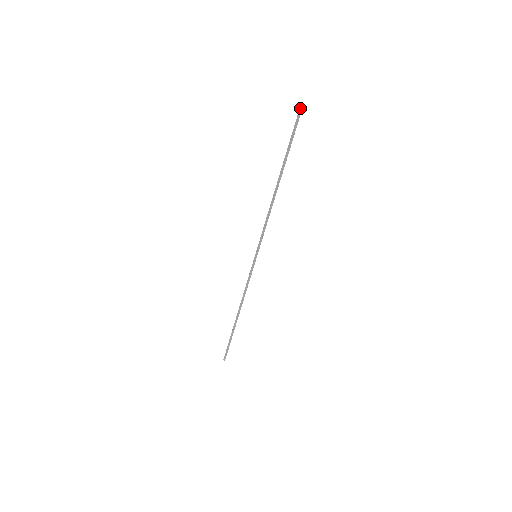
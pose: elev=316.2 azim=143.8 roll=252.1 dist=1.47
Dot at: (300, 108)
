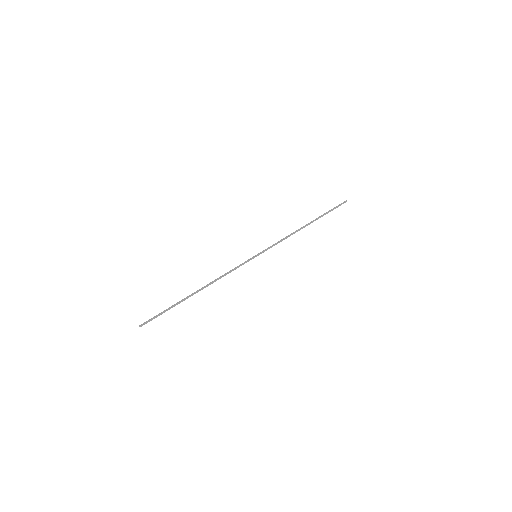
Dot at: (346, 200)
